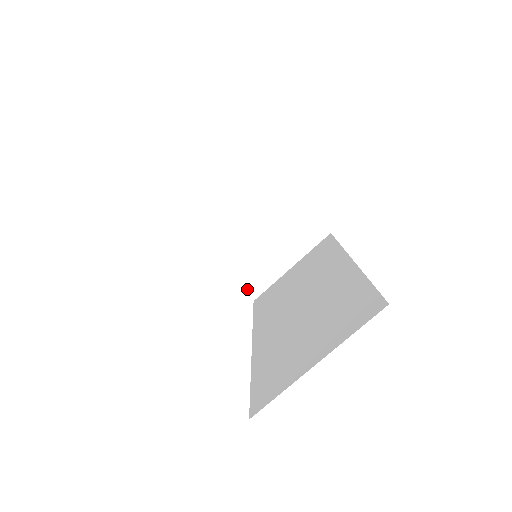
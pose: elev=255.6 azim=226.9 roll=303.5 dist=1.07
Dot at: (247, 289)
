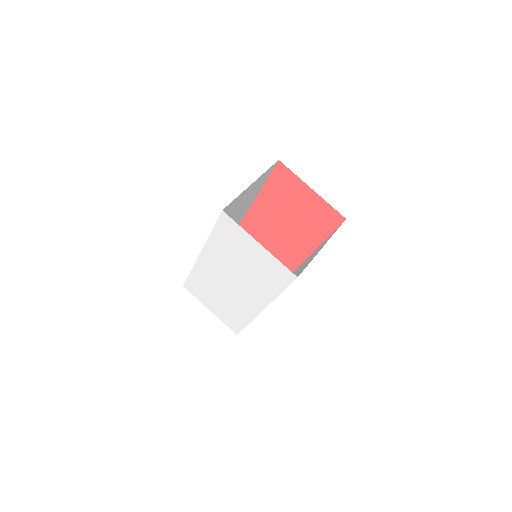
Dot at: occluded
